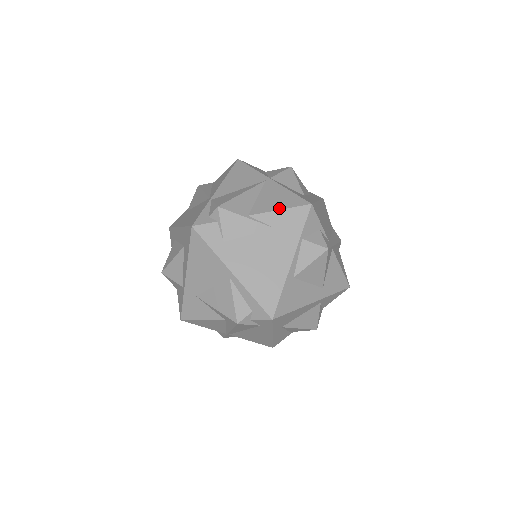
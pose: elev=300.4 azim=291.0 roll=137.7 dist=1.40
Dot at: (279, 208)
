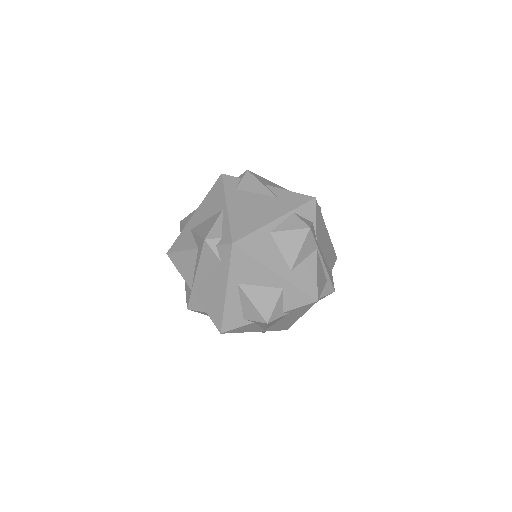
Dot at: (290, 191)
